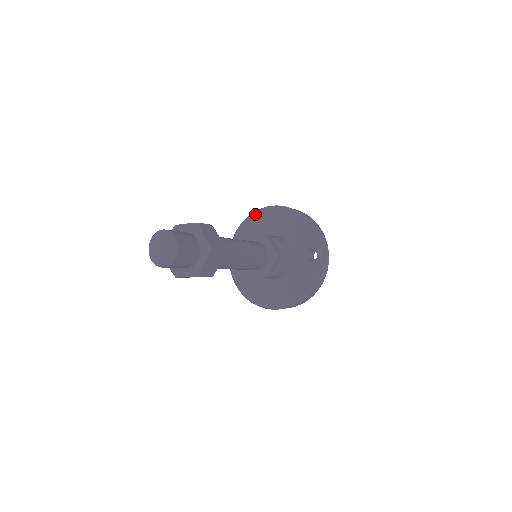
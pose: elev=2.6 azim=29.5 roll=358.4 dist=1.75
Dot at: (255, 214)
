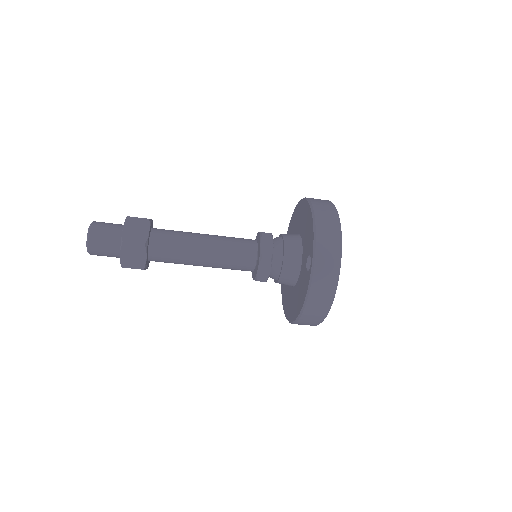
Dot at: (296, 207)
